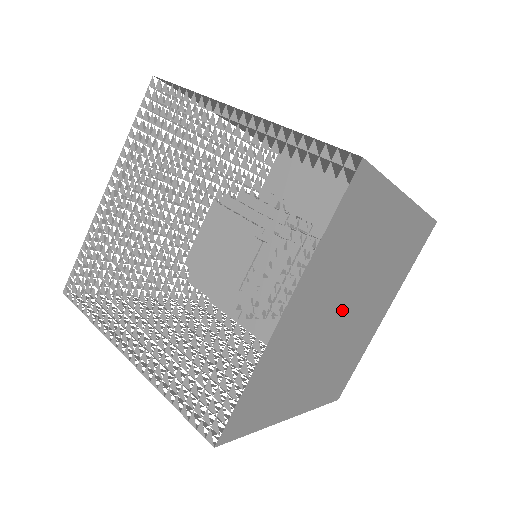
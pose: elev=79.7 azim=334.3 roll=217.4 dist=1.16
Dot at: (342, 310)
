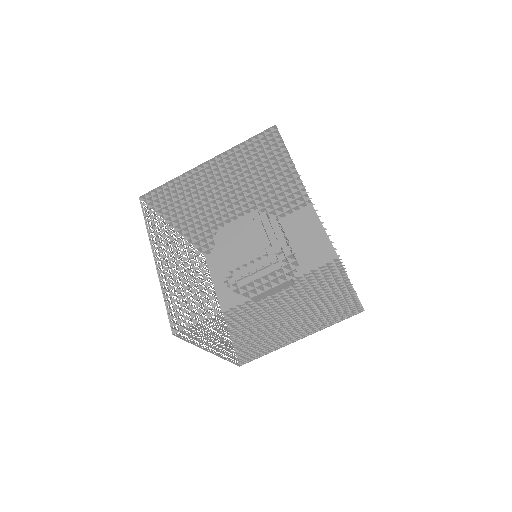
Dot at: occluded
